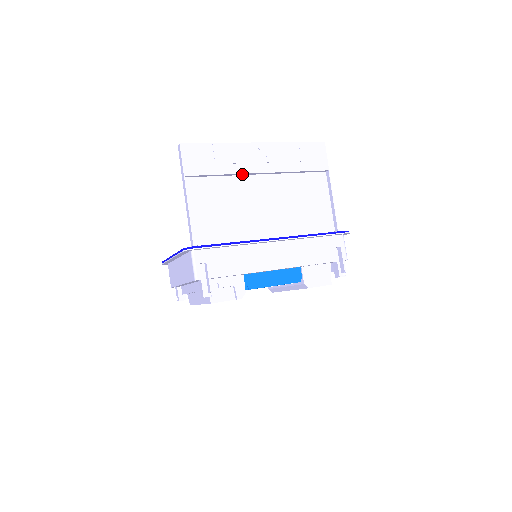
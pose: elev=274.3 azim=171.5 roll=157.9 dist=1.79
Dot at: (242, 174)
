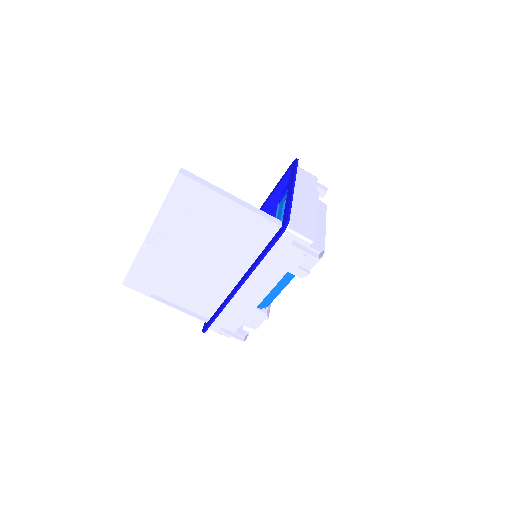
Dot at: (170, 261)
